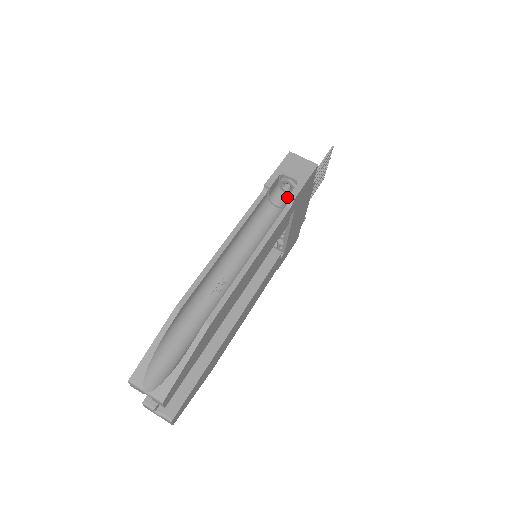
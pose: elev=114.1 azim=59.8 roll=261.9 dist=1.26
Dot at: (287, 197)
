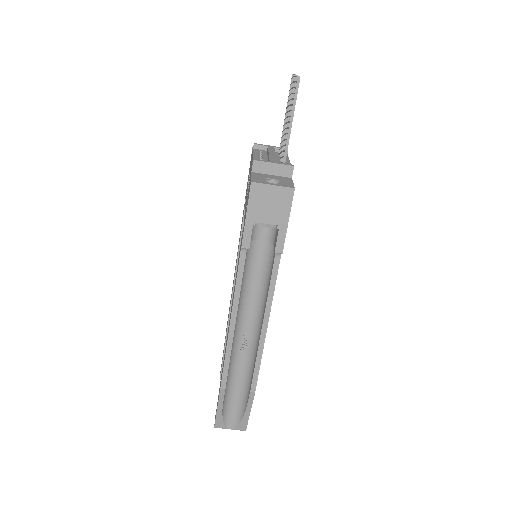
Dot at: occluded
